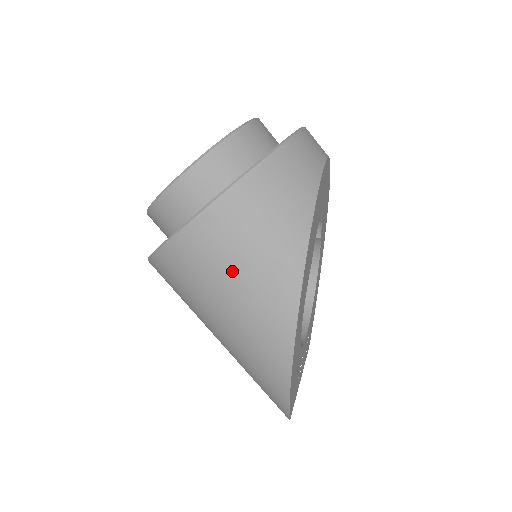
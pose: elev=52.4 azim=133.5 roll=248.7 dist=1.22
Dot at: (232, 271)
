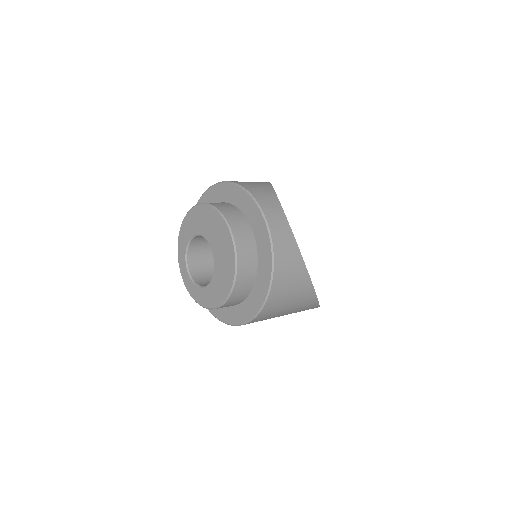
Dot at: (280, 314)
